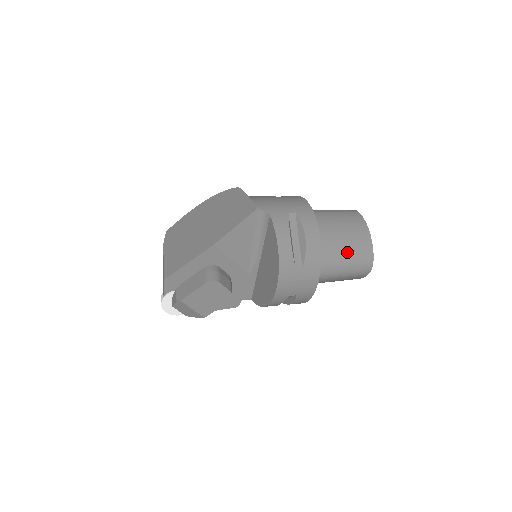
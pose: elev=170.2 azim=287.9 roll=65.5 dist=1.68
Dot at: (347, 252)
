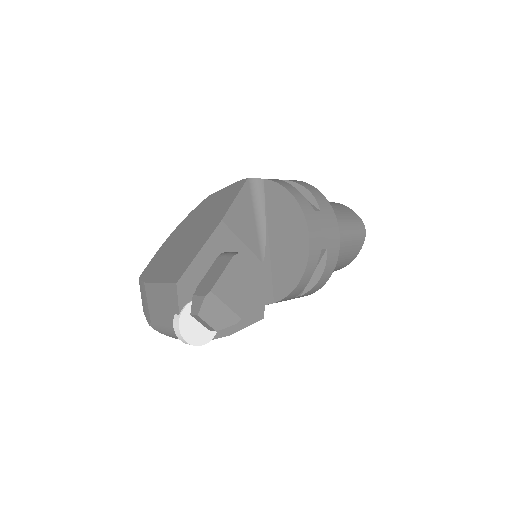
Dot at: (340, 214)
